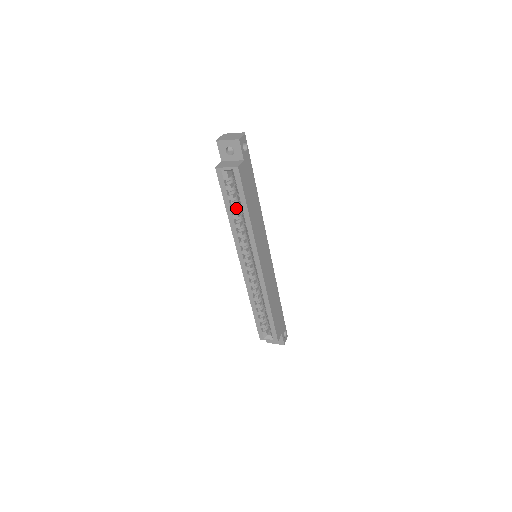
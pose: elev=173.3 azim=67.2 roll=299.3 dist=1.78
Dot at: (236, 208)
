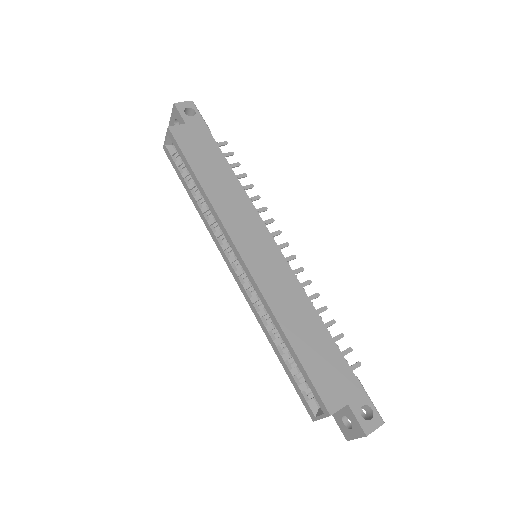
Dot at: occluded
